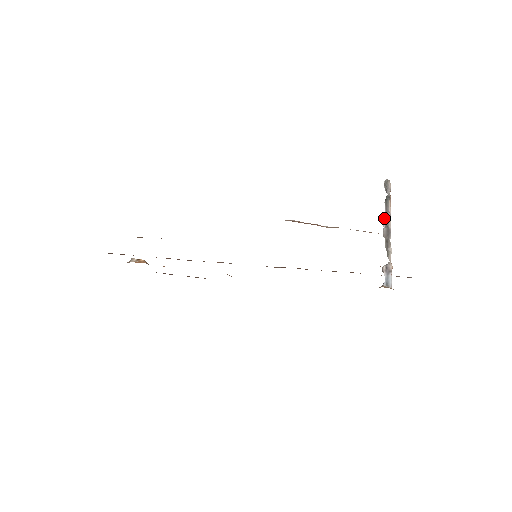
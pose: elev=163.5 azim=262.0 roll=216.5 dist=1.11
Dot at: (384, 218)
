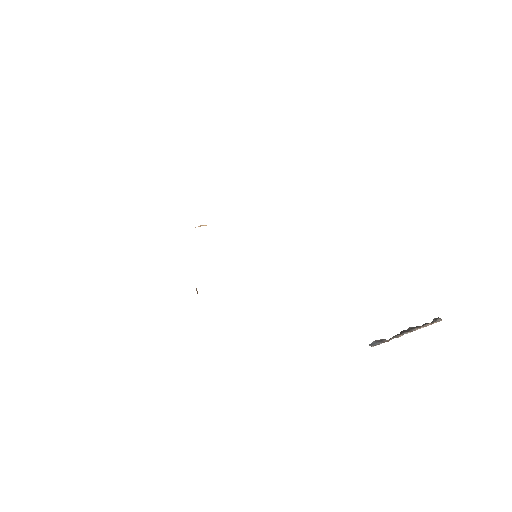
Dot at: (412, 327)
